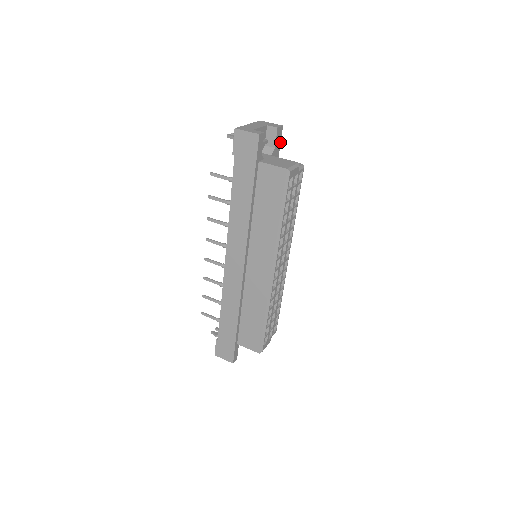
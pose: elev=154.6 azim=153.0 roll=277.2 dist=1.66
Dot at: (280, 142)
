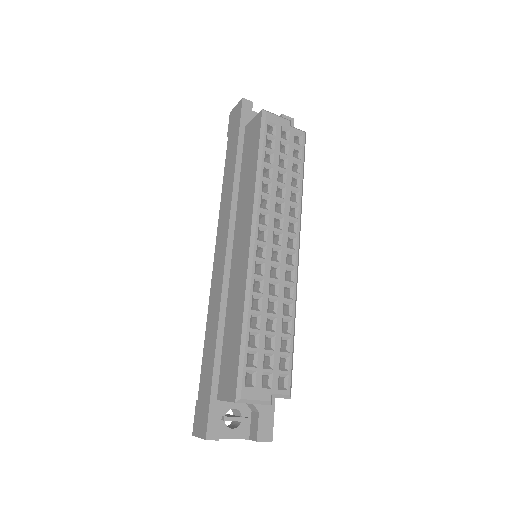
Dot at: occluded
